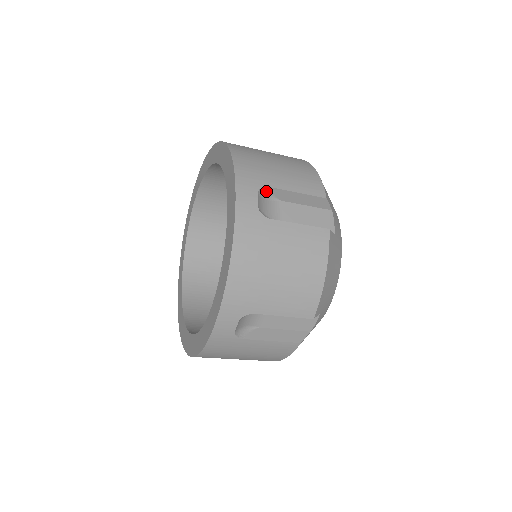
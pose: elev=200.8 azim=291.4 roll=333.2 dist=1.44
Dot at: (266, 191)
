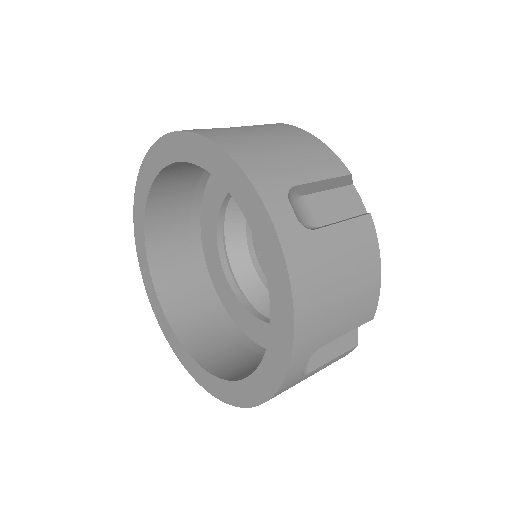
Dot at: (291, 192)
